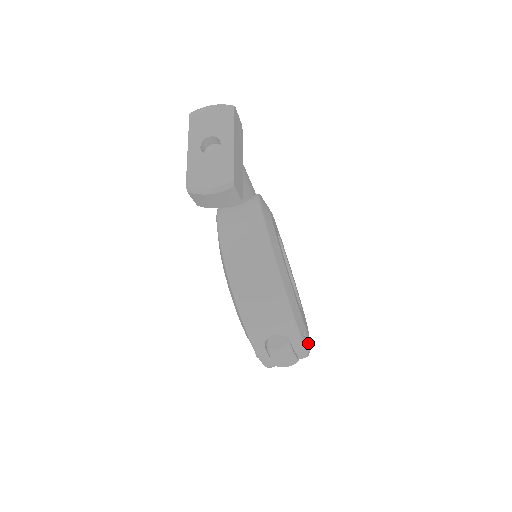
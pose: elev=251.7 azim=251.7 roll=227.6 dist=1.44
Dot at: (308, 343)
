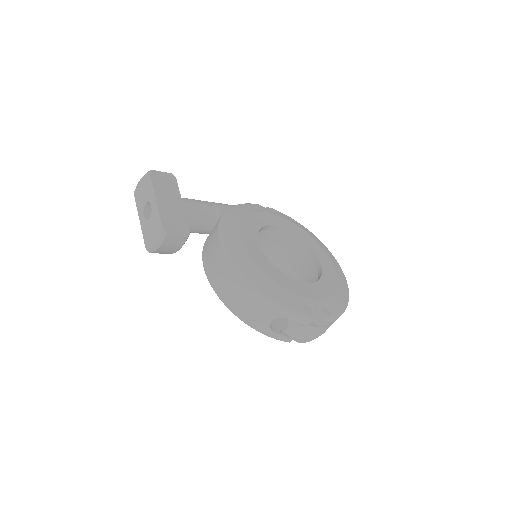
Dot at: (327, 308)
